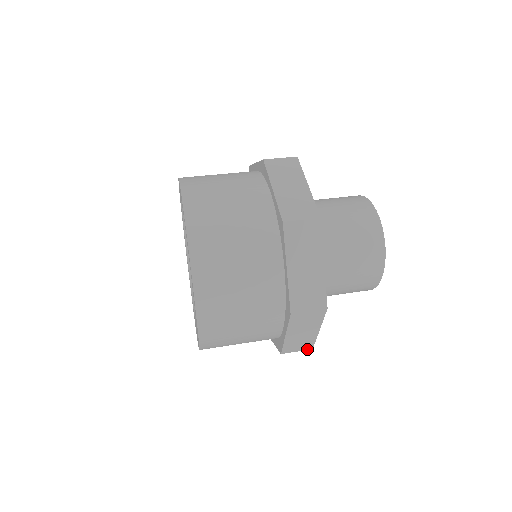
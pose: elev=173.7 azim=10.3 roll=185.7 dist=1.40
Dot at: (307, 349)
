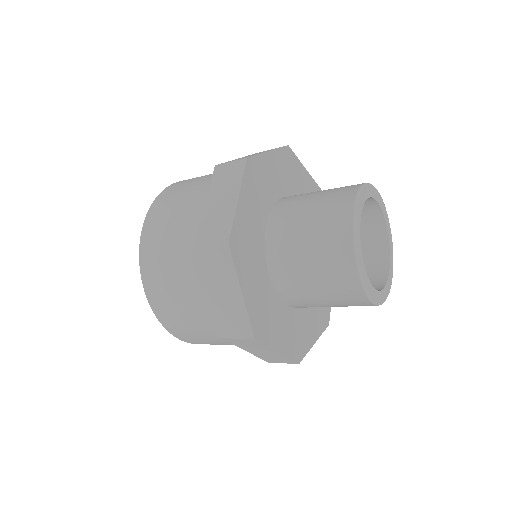
Dot at: (293, 363)
